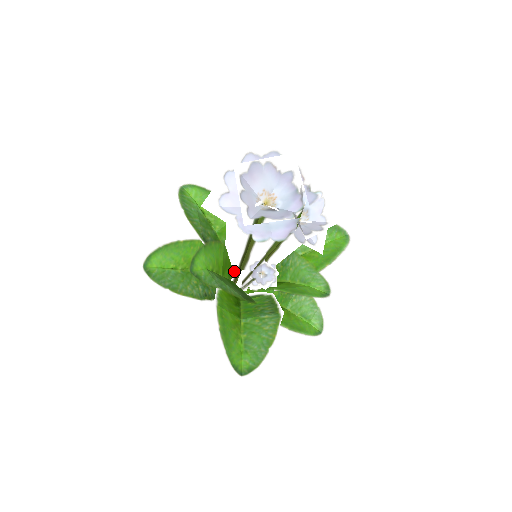
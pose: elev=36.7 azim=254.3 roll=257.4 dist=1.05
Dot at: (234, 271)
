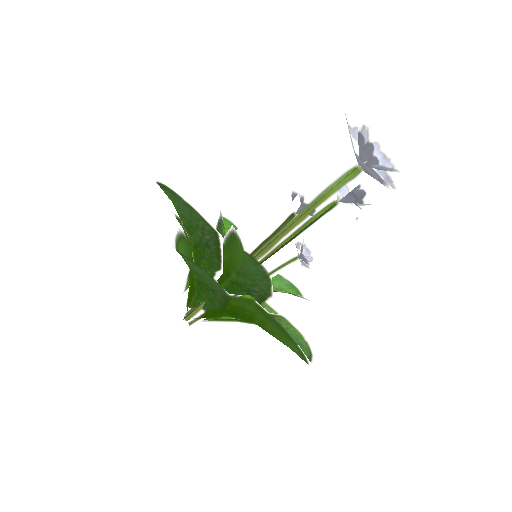
Dot at: occluded
